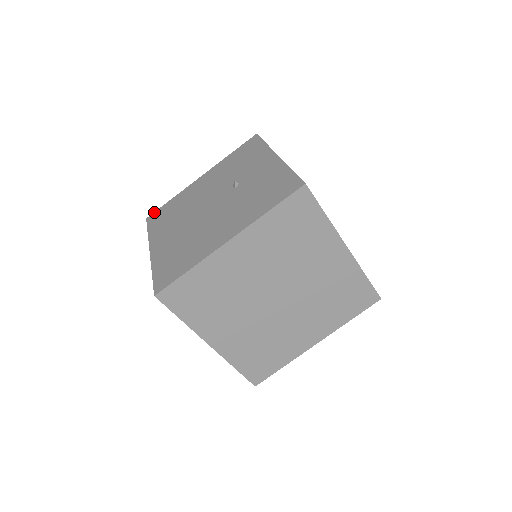
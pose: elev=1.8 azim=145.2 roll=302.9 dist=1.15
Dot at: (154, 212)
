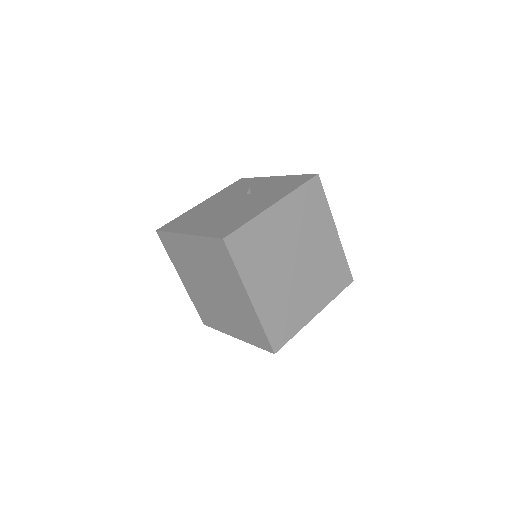
Dot at: (163, 226)
